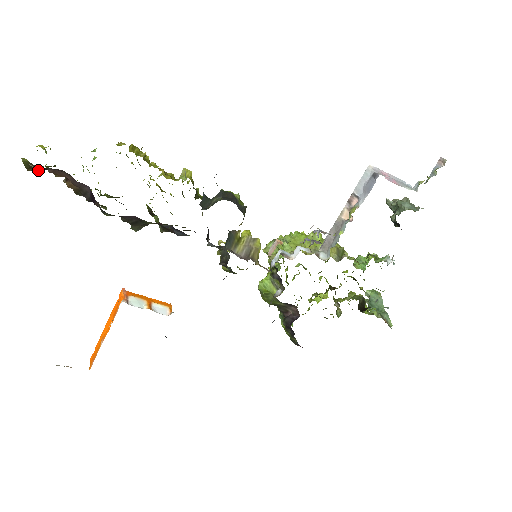
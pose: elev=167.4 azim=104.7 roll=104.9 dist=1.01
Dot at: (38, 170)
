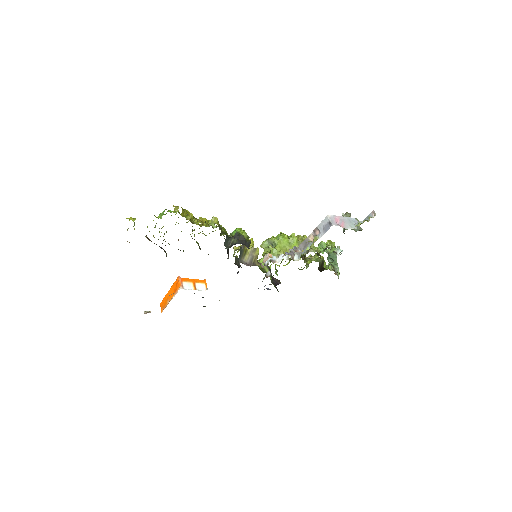
Dot at: occluded
